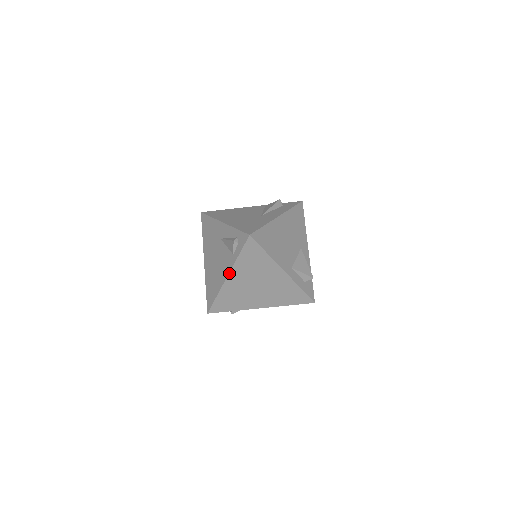
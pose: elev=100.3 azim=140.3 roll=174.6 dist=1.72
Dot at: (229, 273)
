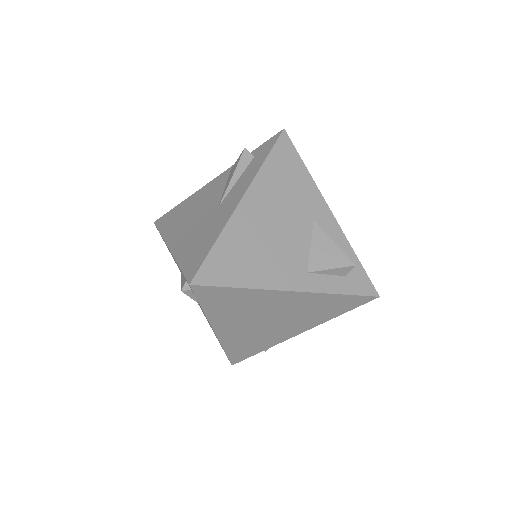
Dot at: (212, 328)
